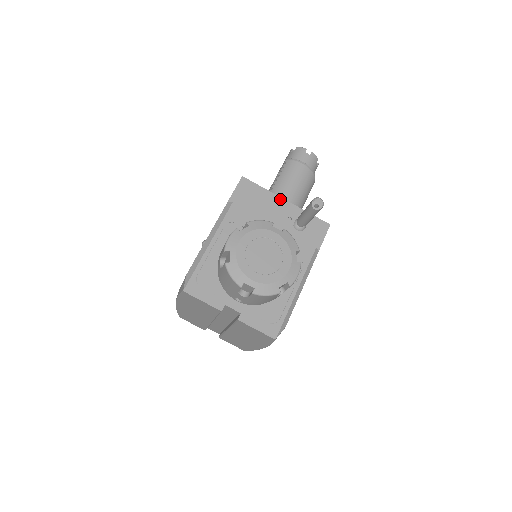
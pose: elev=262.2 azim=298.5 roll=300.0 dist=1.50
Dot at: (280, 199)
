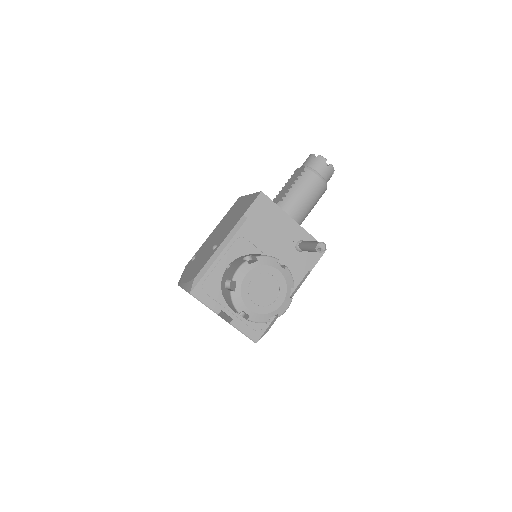
Dot at: (290, 219)
